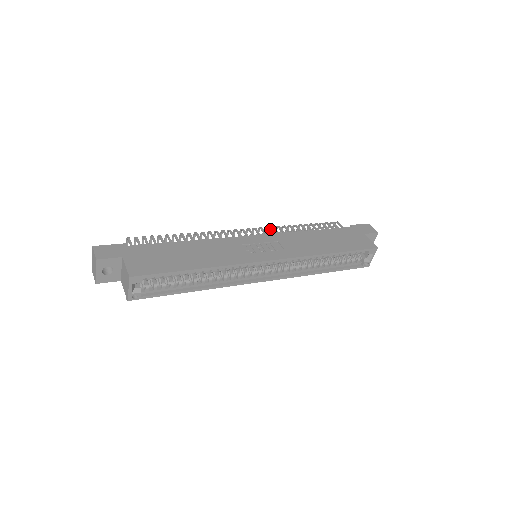
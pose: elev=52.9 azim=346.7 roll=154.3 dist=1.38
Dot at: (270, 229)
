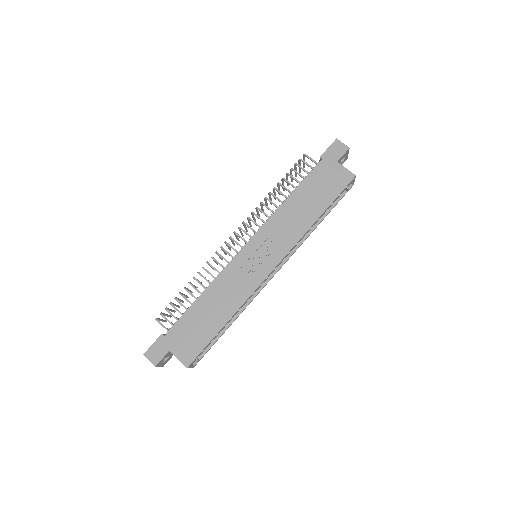
Dot at: (252, 214)
